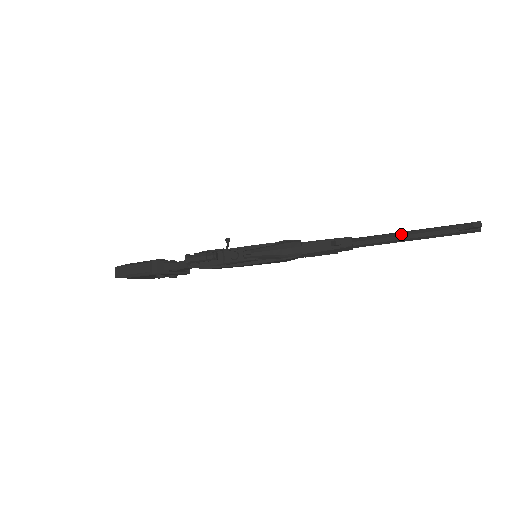
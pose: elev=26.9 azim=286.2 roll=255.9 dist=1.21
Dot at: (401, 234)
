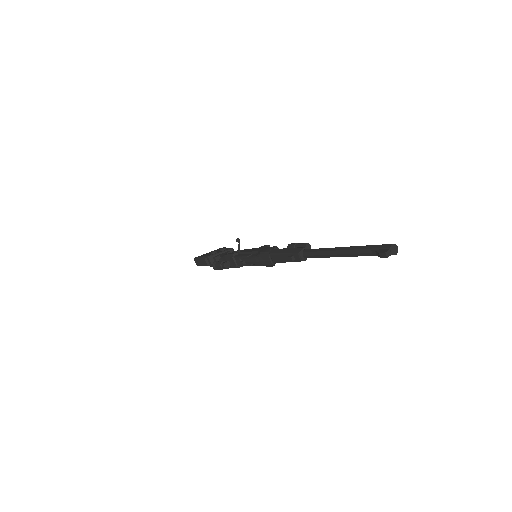
Dot at: (332, 253)
